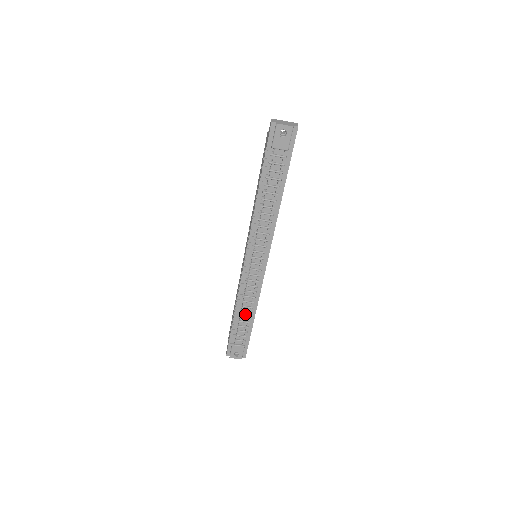
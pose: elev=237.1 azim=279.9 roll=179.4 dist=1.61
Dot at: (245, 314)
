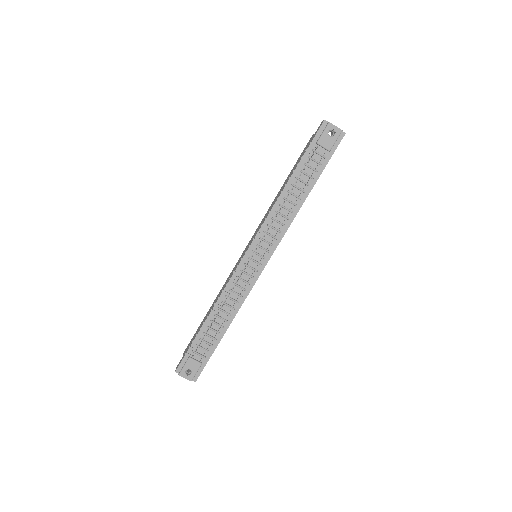
Dot at: (219, 321)
